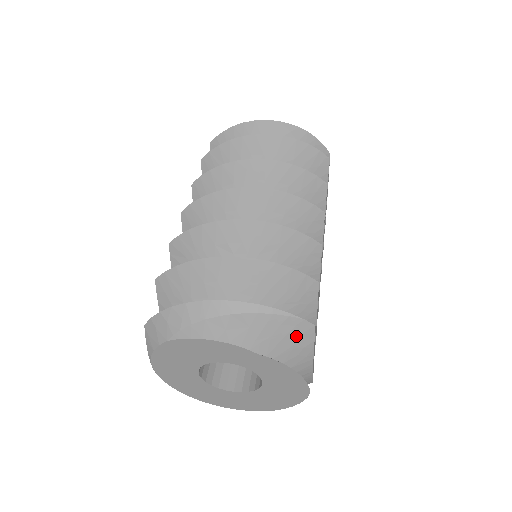
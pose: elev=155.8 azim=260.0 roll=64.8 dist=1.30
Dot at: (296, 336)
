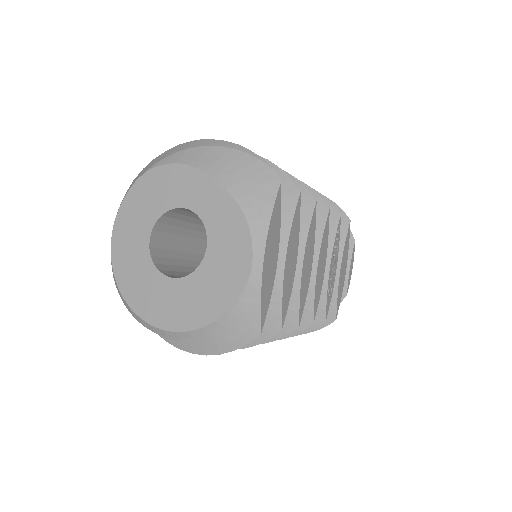
Dot at: (259, 183)
